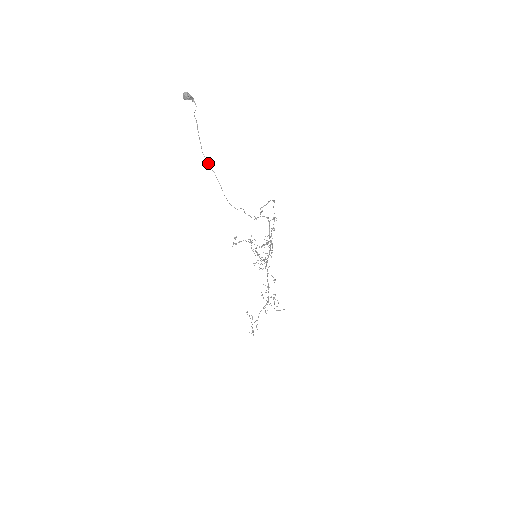
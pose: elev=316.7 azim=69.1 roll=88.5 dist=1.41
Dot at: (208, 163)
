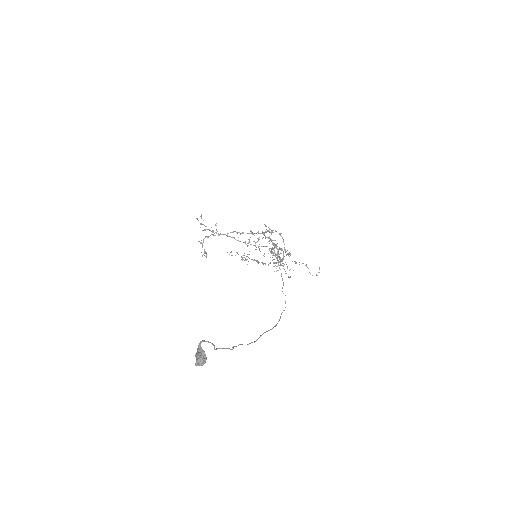
Dot at: (256, 340)
